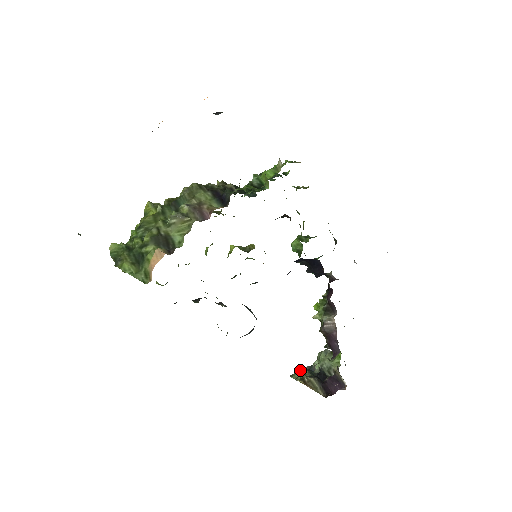
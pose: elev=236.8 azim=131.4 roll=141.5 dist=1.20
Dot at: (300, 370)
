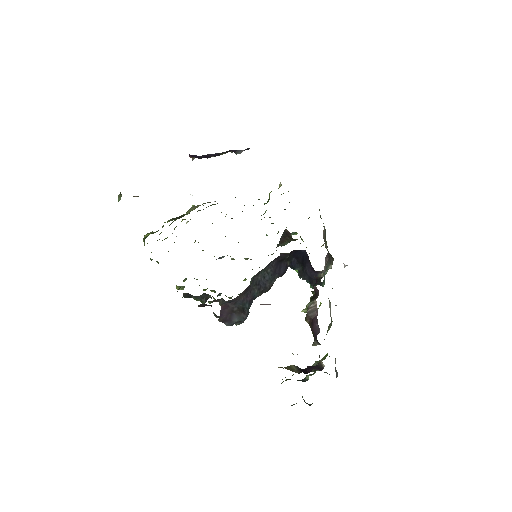
Dot at: occluded
